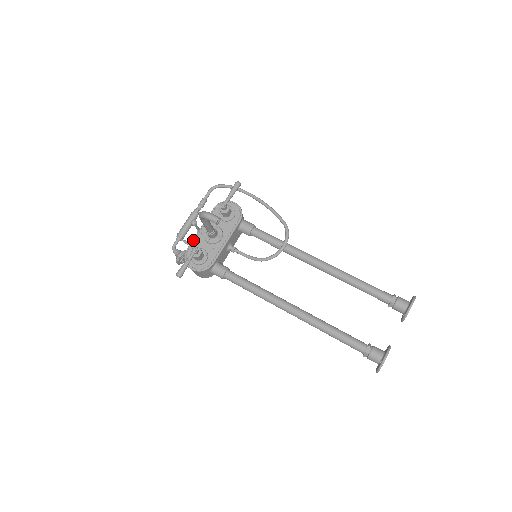
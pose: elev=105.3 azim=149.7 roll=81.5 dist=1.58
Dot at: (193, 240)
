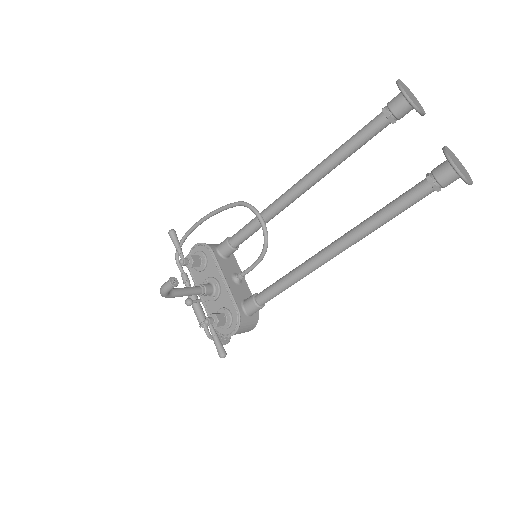
Dot at: (207, 314)
